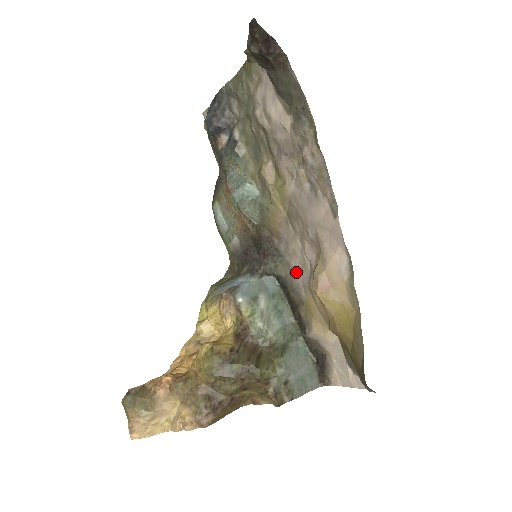
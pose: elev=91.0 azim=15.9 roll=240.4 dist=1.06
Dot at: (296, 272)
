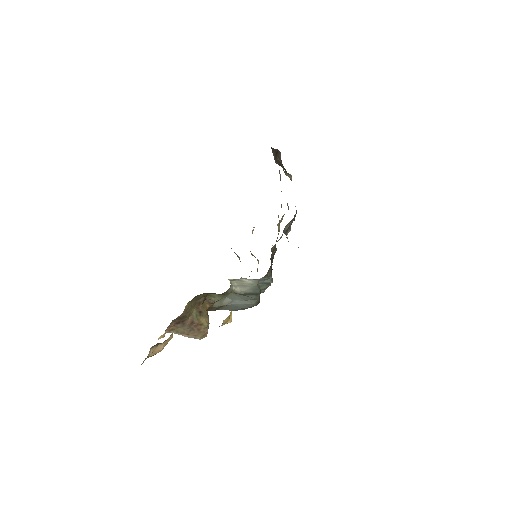
Dot at: occluded
